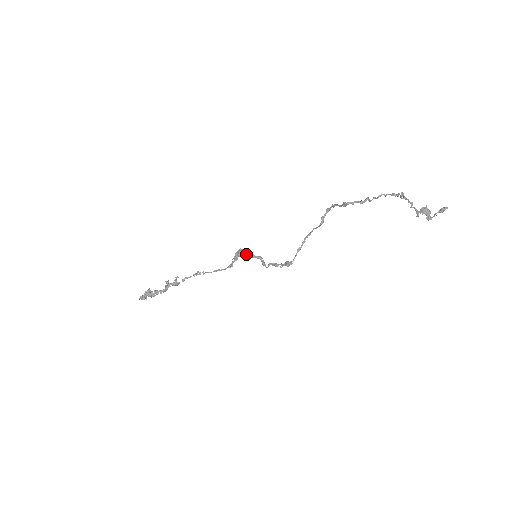
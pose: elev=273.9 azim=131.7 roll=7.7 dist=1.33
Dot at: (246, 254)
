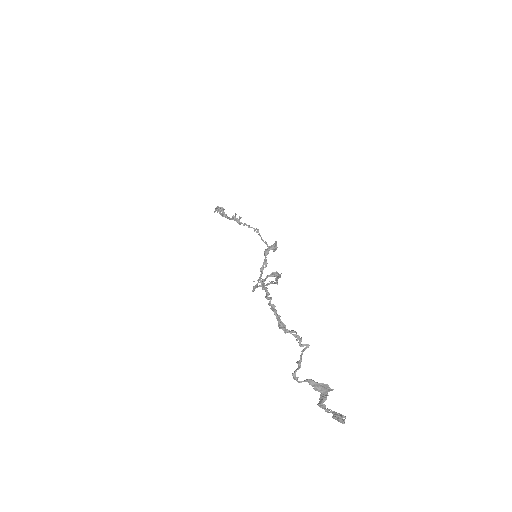
Dot at: (274, 250)
